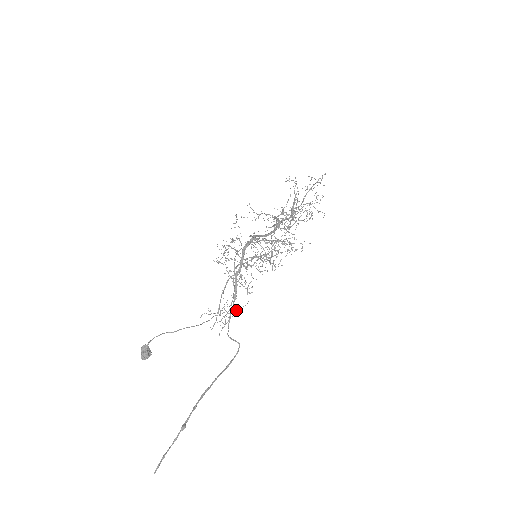
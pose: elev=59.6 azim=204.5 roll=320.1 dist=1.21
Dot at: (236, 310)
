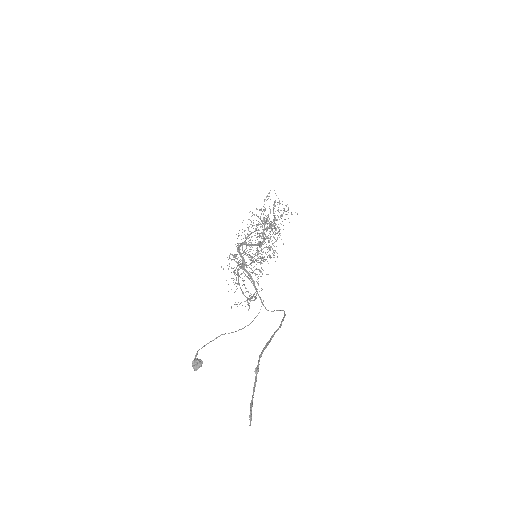
Dot at: (257, 283)
